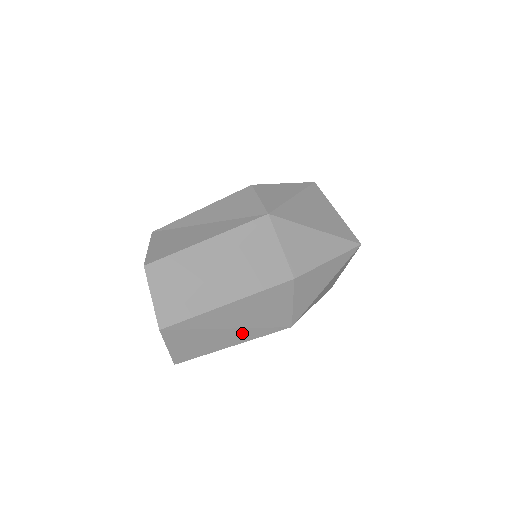
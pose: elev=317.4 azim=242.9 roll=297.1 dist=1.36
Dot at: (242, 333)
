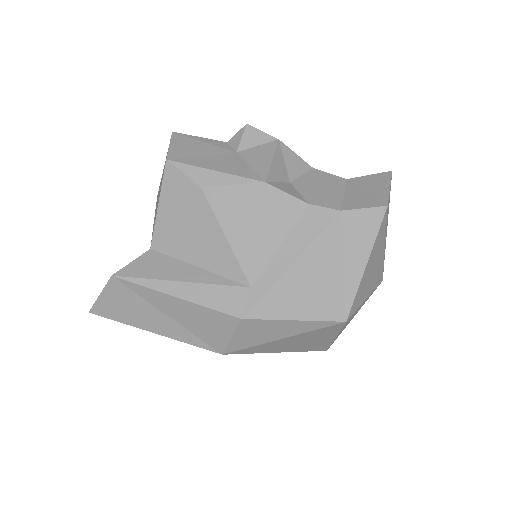
Dot at: occluded
